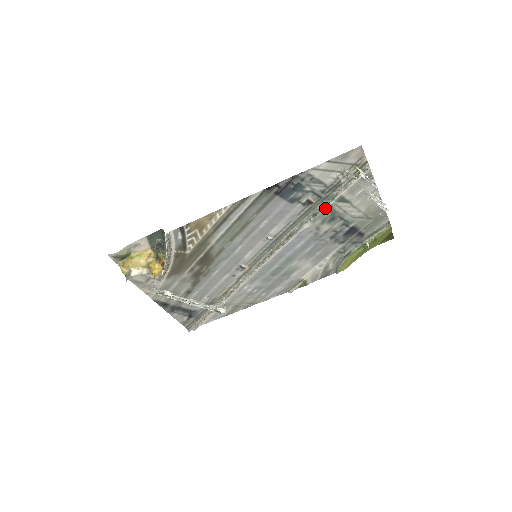
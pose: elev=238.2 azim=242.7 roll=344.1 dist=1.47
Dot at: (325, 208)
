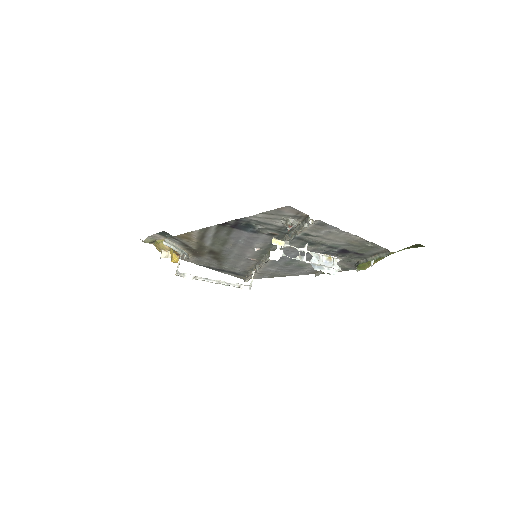
Dot at: (295, 238)
